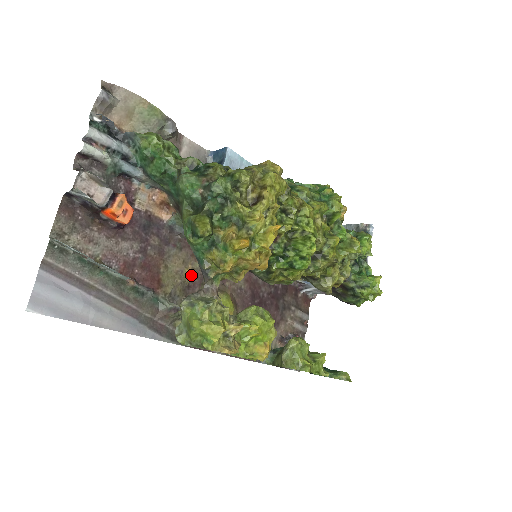
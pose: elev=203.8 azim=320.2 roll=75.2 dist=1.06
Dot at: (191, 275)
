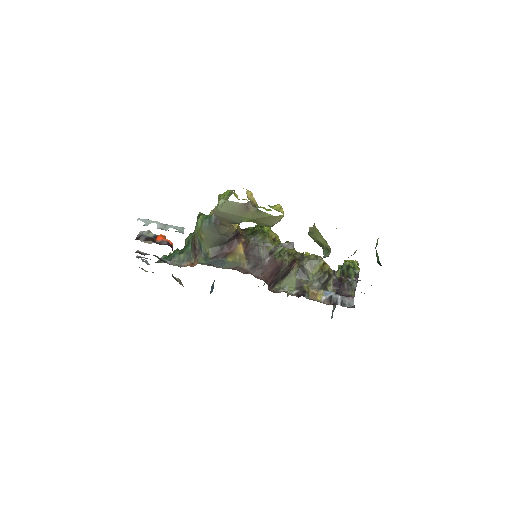
Dot at: occluded
